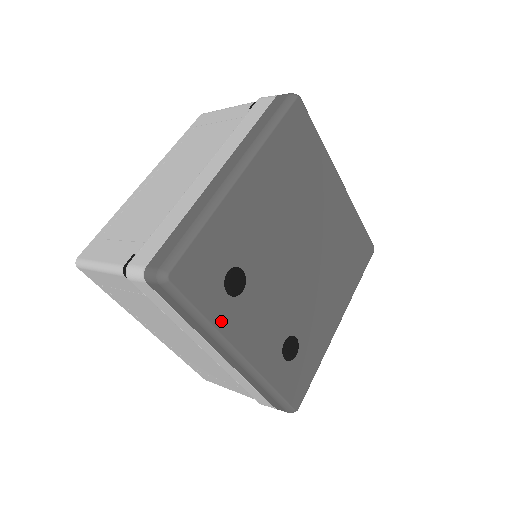
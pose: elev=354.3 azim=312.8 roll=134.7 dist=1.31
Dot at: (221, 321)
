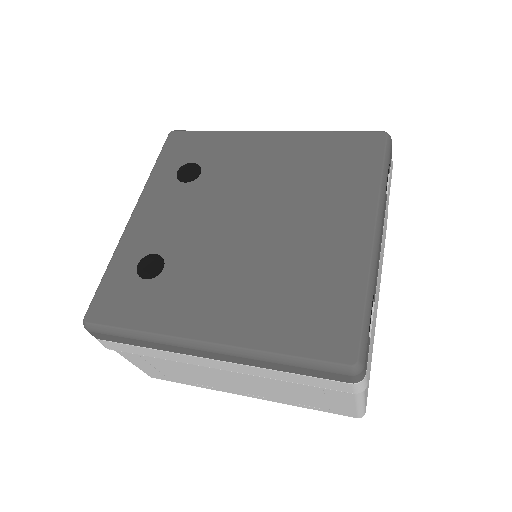
Dot at: (155, 180)
